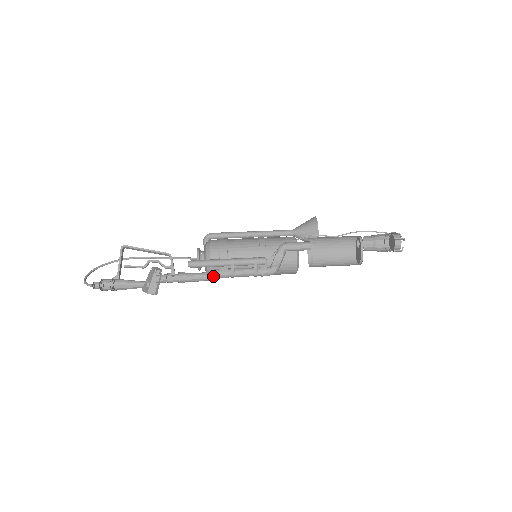
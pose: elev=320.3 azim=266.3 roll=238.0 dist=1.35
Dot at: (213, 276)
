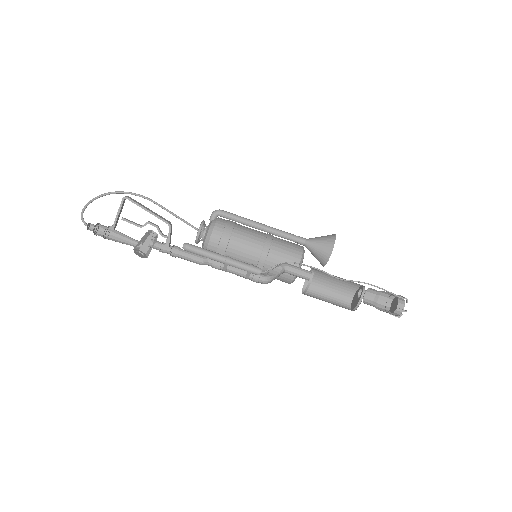
Dot at: (206, 260)
